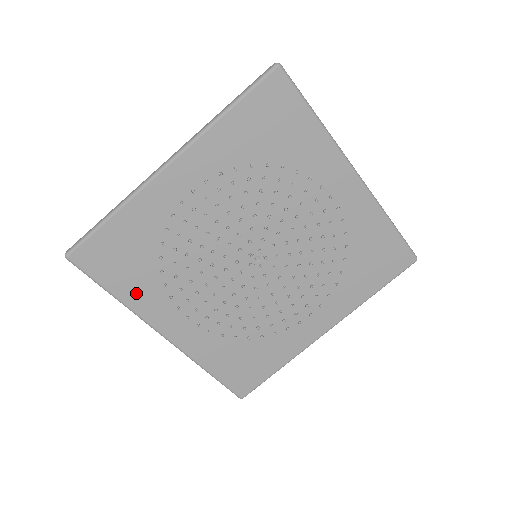
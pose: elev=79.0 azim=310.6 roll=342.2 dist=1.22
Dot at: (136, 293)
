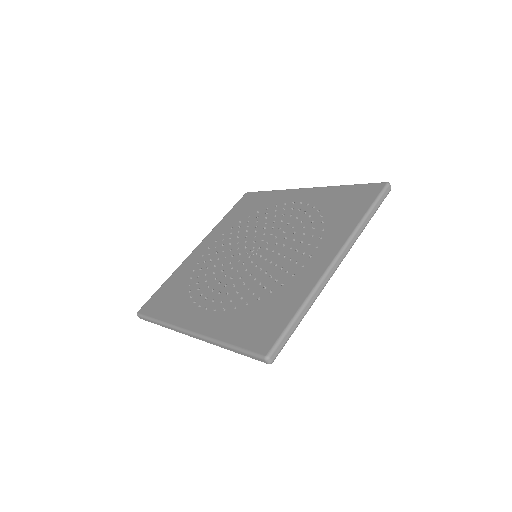
Dot at: (172, 312)
